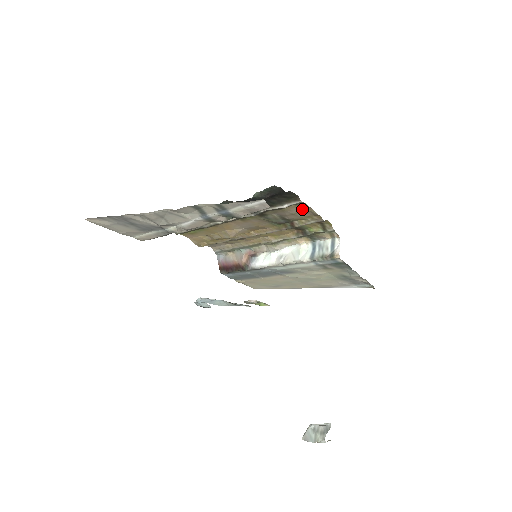
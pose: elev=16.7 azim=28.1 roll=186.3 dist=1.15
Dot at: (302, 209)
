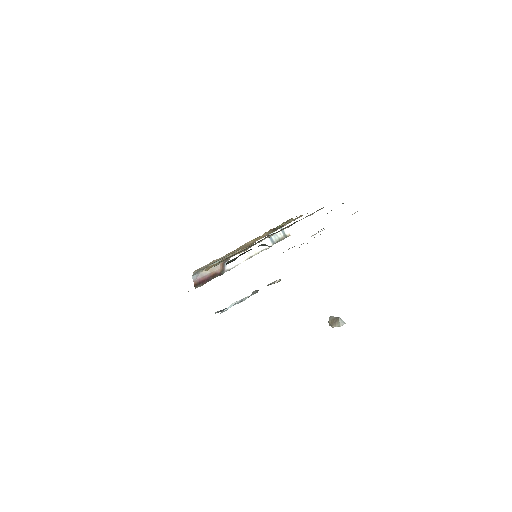
Dot at: occluded
